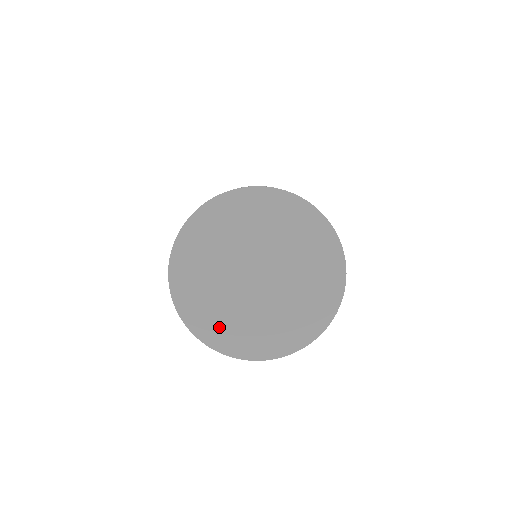
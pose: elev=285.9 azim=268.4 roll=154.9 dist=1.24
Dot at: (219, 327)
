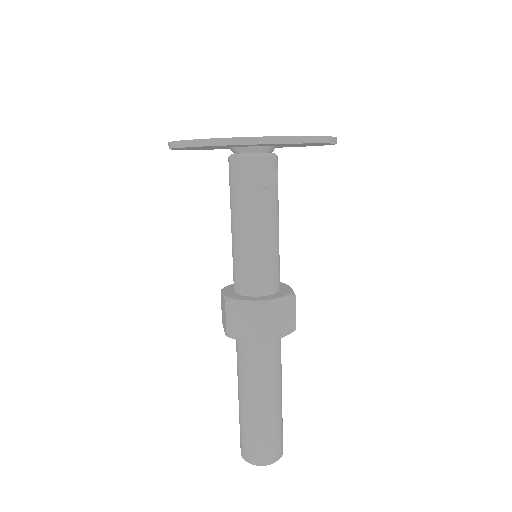
Dot at: occluded
